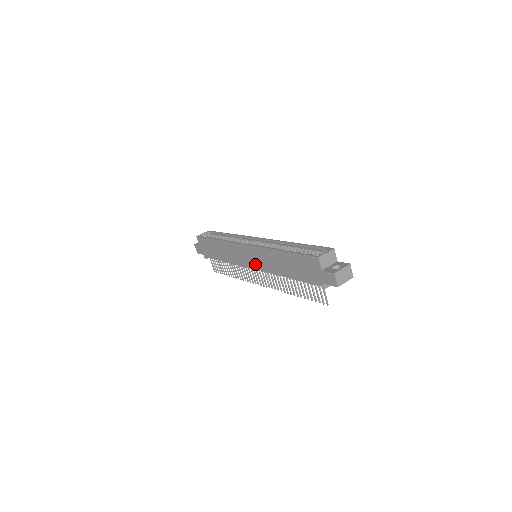
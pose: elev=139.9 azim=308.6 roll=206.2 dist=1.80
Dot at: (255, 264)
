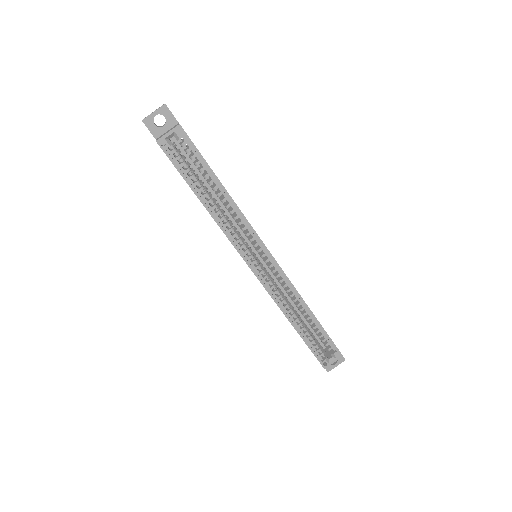
Dot at: occluded
